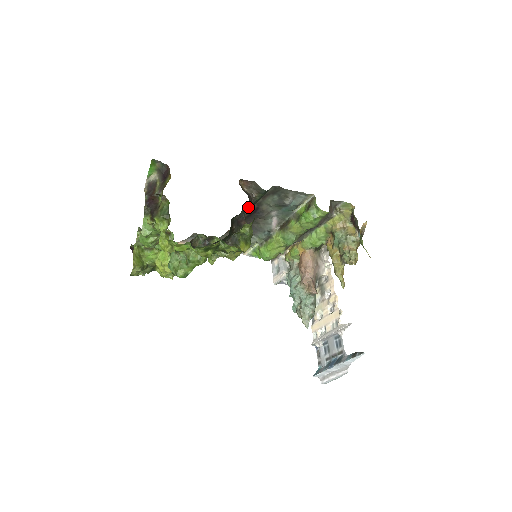
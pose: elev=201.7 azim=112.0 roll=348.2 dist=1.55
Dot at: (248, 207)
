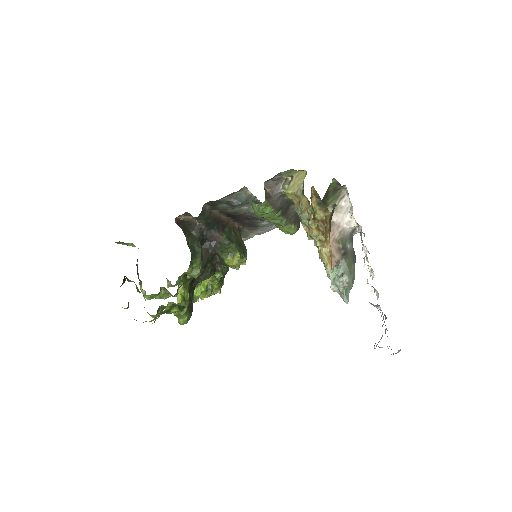
Dot at: (209, 227)
